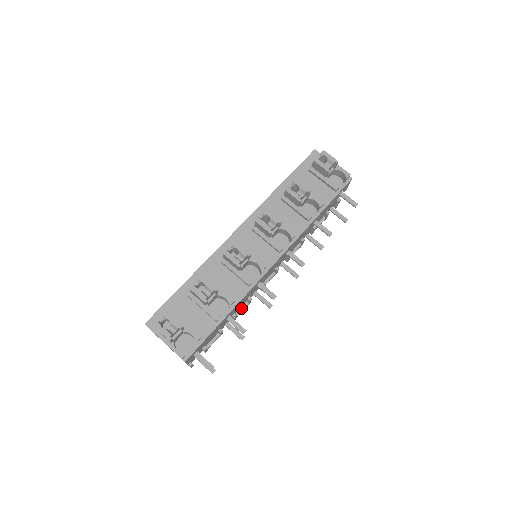
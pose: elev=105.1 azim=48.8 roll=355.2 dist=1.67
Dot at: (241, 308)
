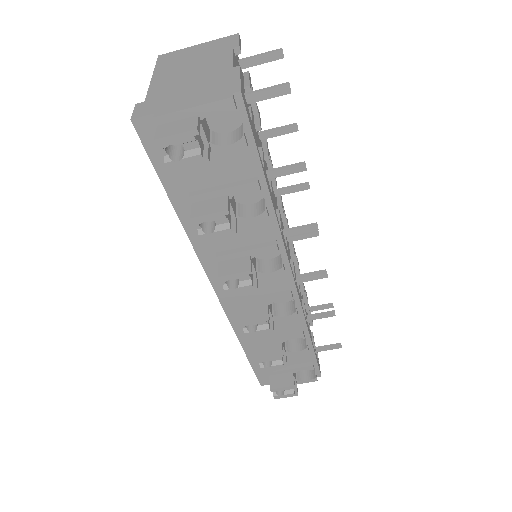
Dot at: occluded
